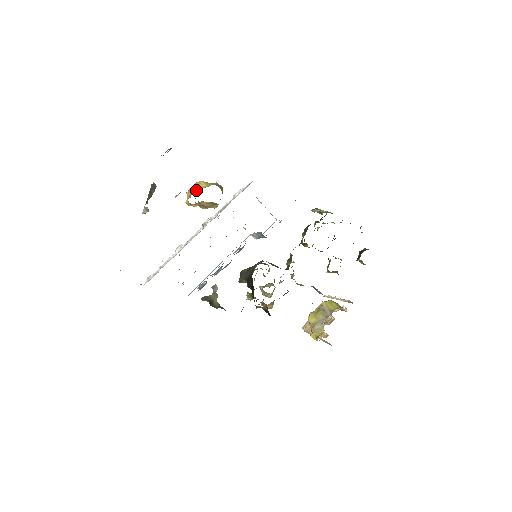
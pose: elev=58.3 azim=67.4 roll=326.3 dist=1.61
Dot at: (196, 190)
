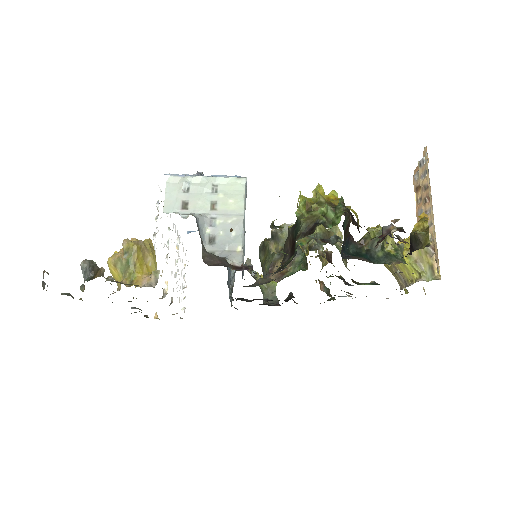
Dot at: occluded
